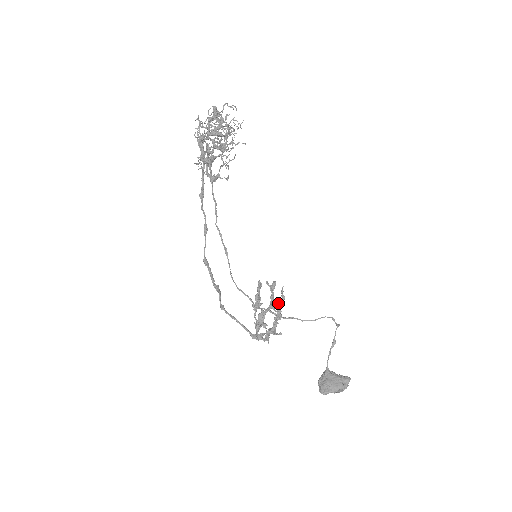
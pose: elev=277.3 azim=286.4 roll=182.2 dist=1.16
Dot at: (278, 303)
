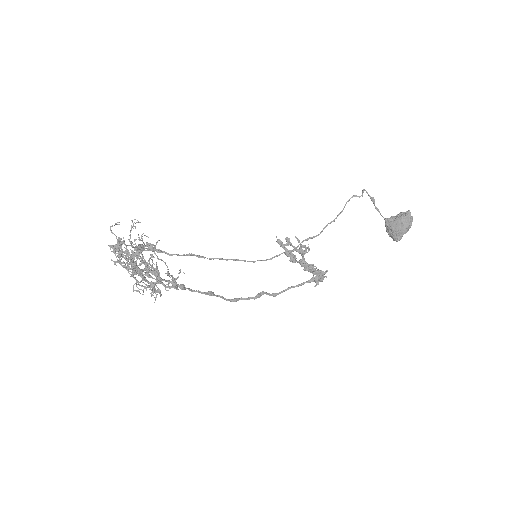
Dot at: (304, 251)
